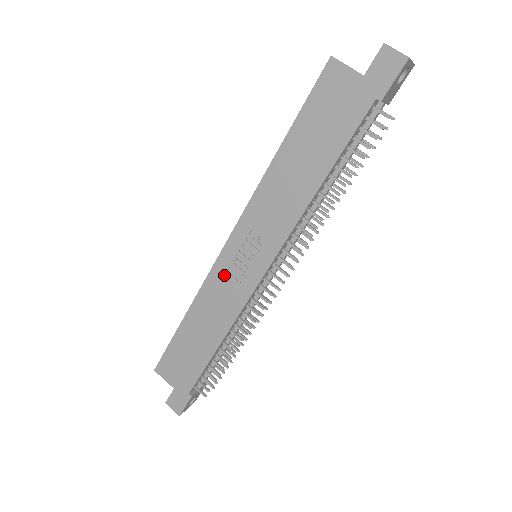
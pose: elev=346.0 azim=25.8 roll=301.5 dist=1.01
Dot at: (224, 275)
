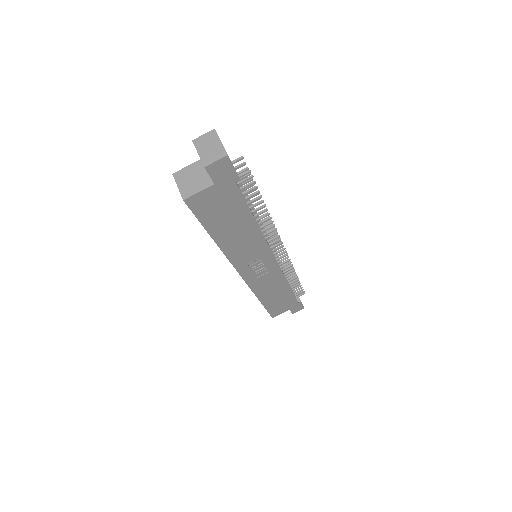
Dot at: (257, 280)
